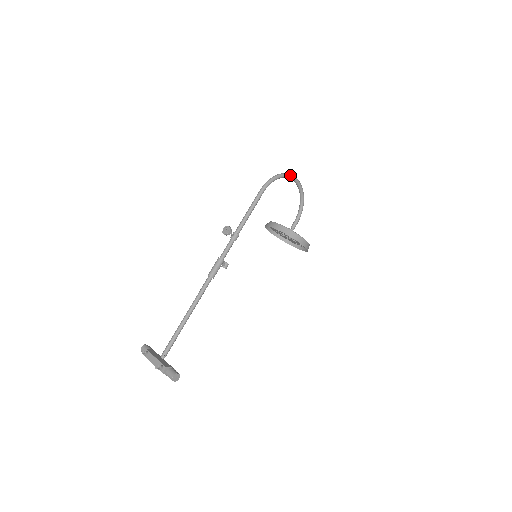
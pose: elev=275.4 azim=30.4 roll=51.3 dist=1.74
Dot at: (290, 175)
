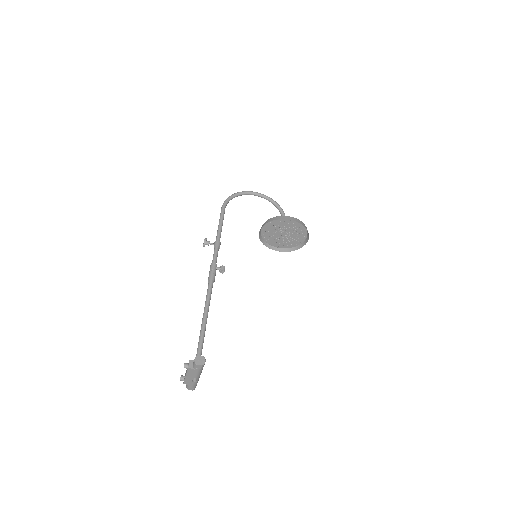
Dot at: (245, 191)
